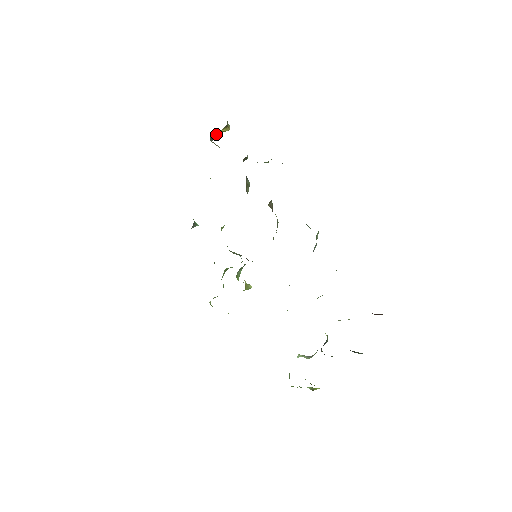
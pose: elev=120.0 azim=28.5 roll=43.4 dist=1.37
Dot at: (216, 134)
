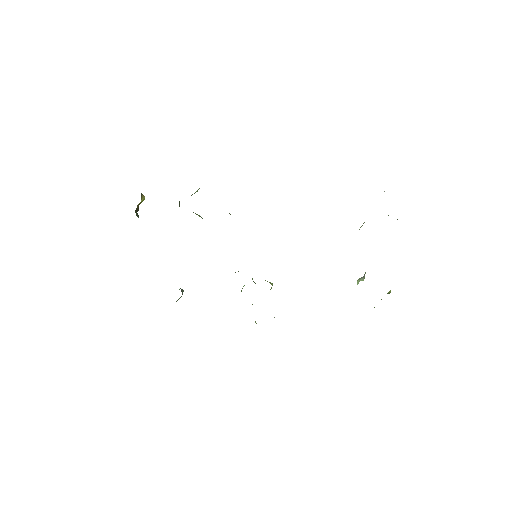
Dot at: (137, 209)
